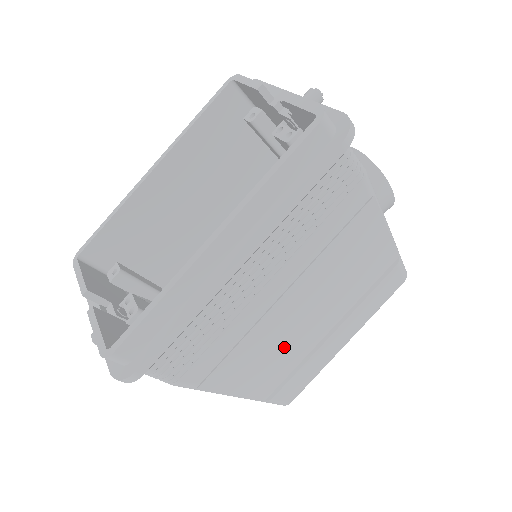
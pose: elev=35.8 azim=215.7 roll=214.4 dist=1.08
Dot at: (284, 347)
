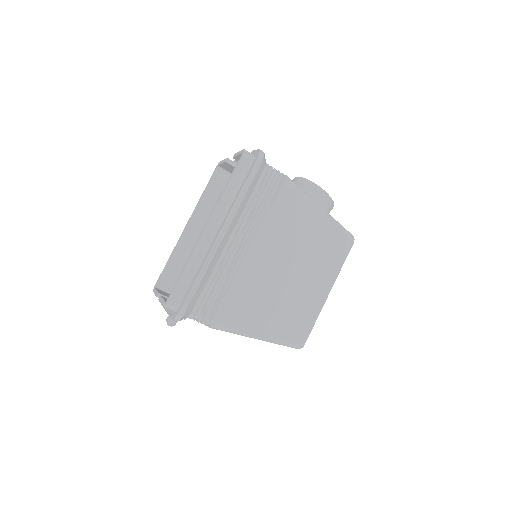
Dot at: (279, 297)
